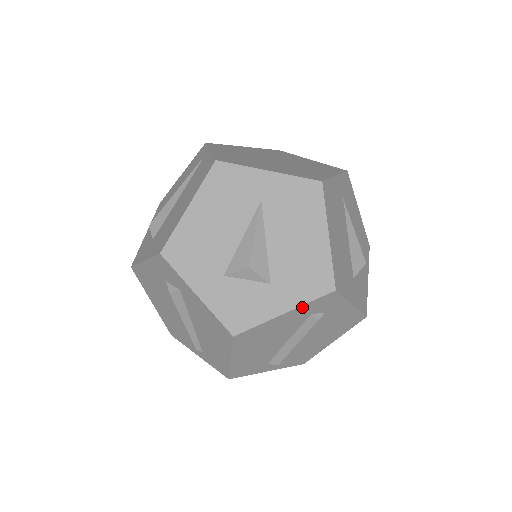
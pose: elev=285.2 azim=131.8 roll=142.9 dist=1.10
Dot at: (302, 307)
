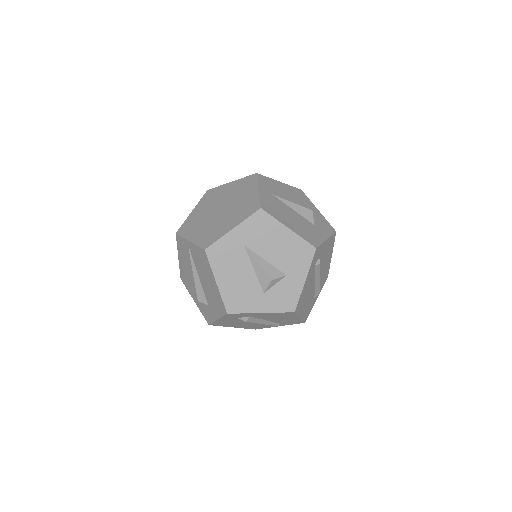
Dot at: (309, 270)
